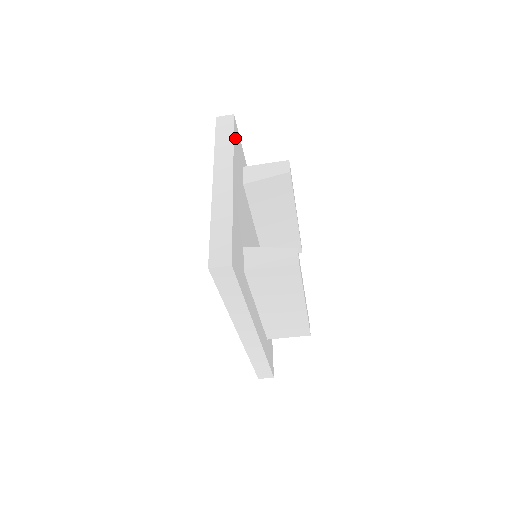
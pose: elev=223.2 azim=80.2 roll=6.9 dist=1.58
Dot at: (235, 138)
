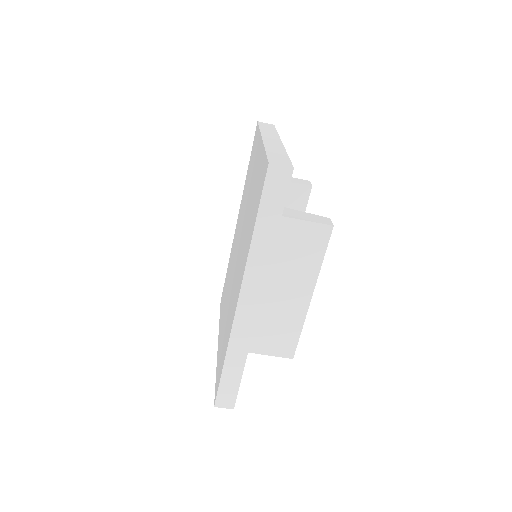
Dot at: occluded
